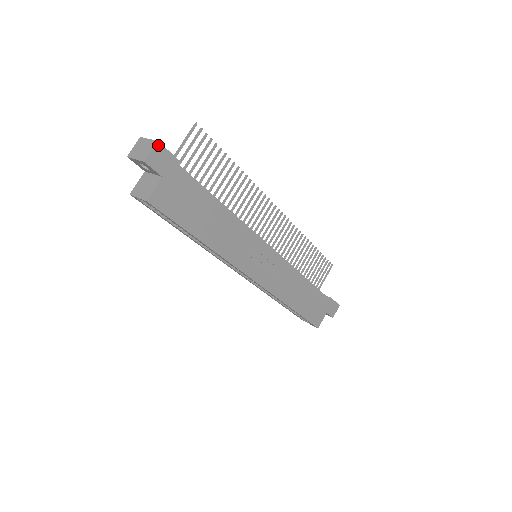
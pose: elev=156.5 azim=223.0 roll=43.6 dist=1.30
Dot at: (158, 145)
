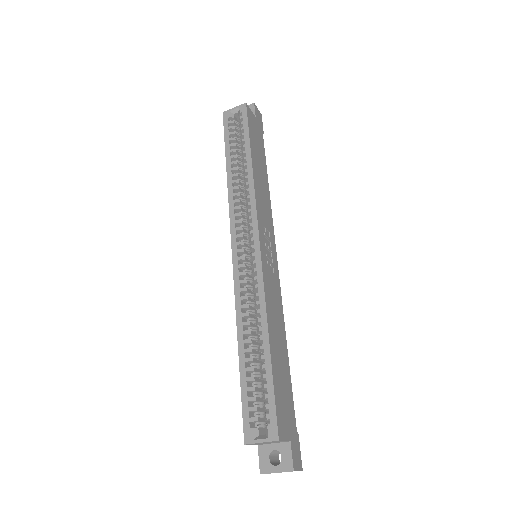
Dot at: (261, 115)
